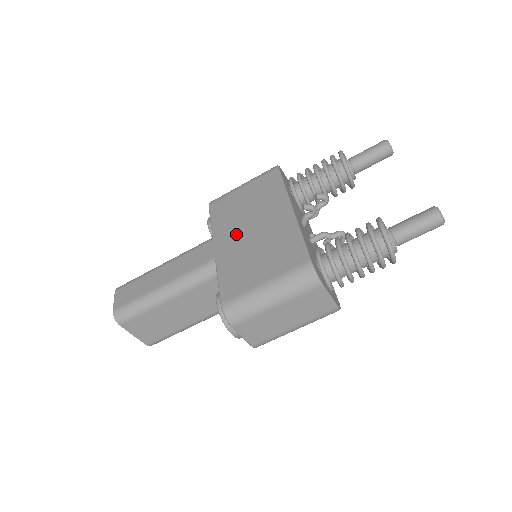
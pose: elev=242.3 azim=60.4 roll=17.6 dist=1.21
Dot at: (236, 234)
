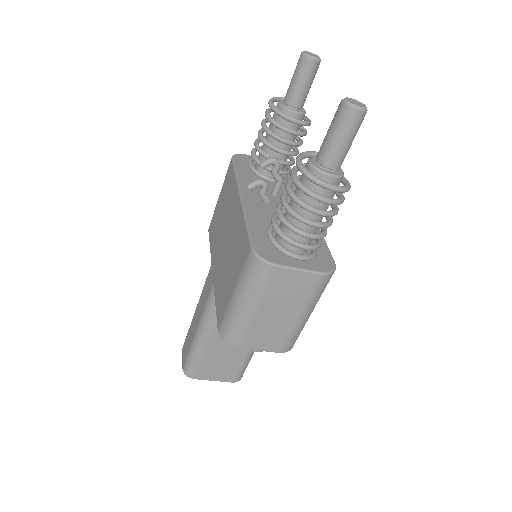
Dot at: (219, 250)
